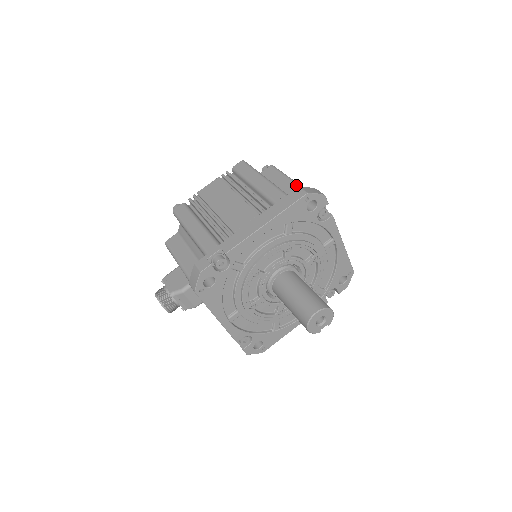
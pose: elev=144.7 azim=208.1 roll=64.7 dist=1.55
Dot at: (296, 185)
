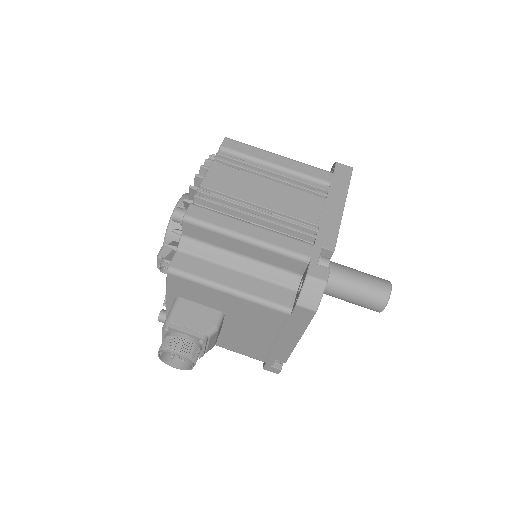
Dot at: occluded
